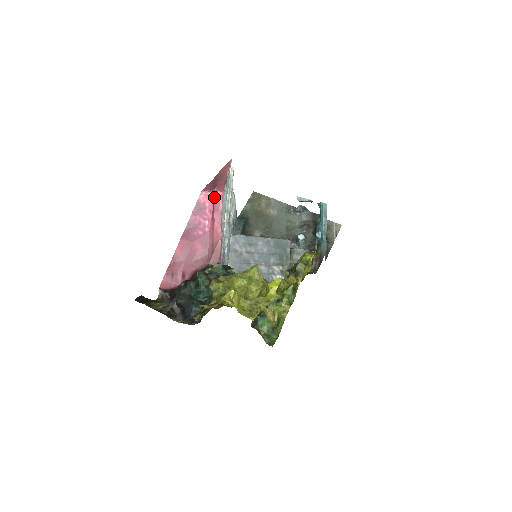
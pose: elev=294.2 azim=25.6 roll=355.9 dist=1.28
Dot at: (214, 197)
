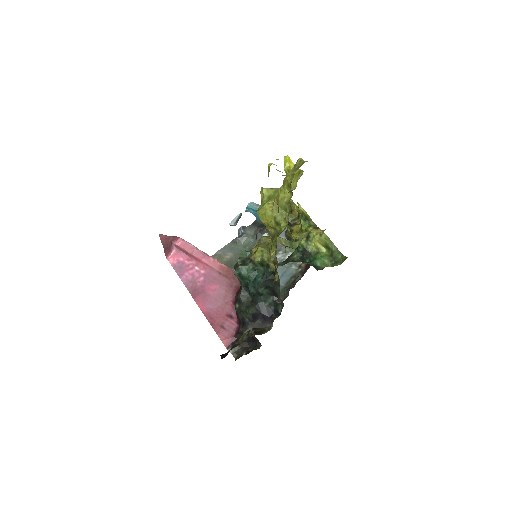
Dot at: (179, 248)
